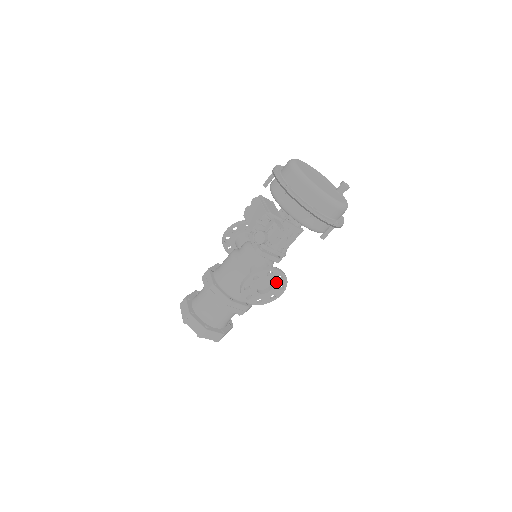
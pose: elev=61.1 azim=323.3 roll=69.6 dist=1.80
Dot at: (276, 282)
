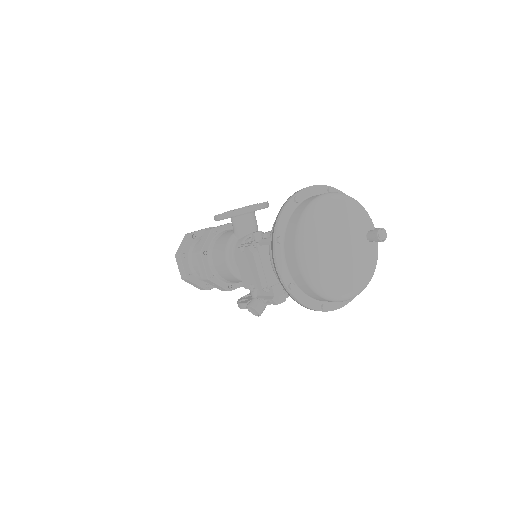
Dot at: occluded
